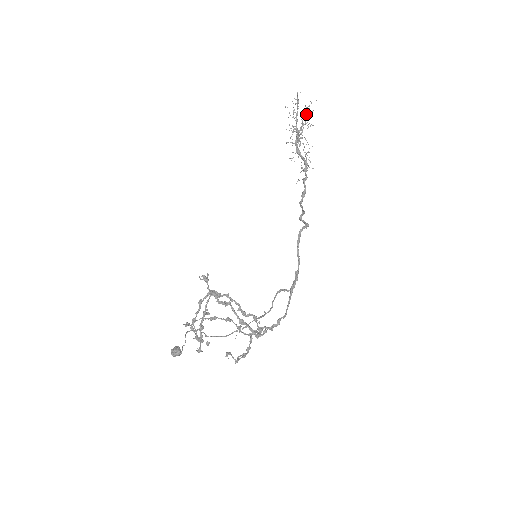
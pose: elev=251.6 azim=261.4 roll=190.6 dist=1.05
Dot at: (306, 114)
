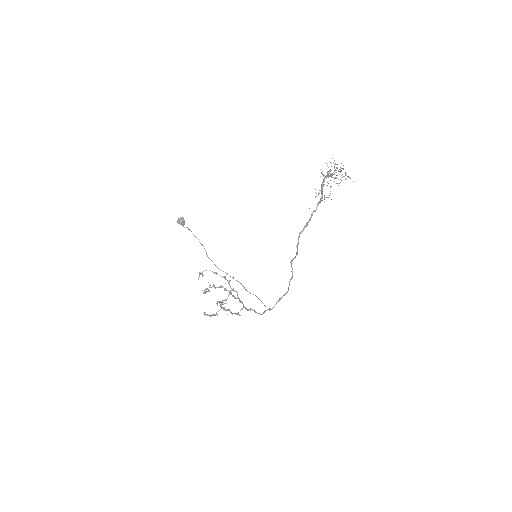
Dot at: occluded
